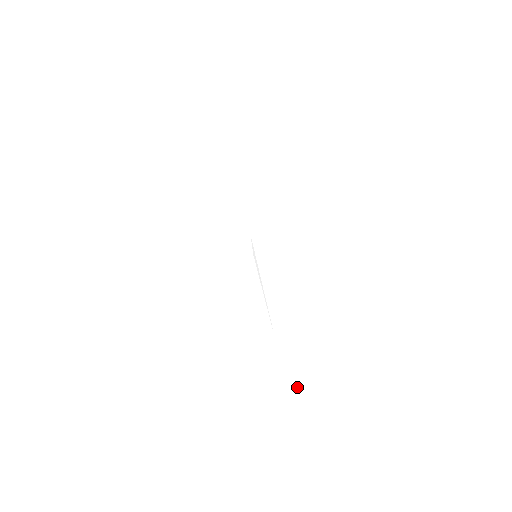
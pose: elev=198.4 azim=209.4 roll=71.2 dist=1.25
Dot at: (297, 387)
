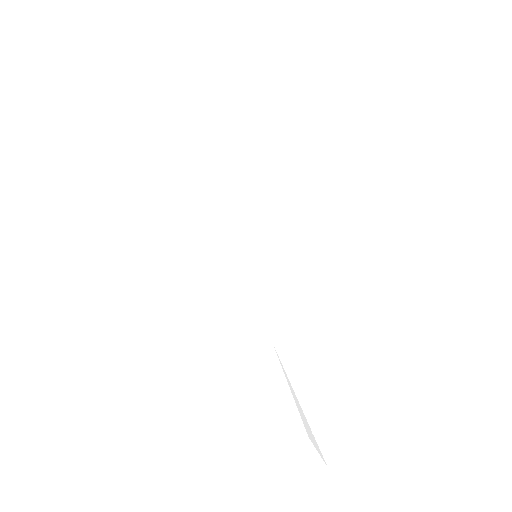
Dot at: occluded
